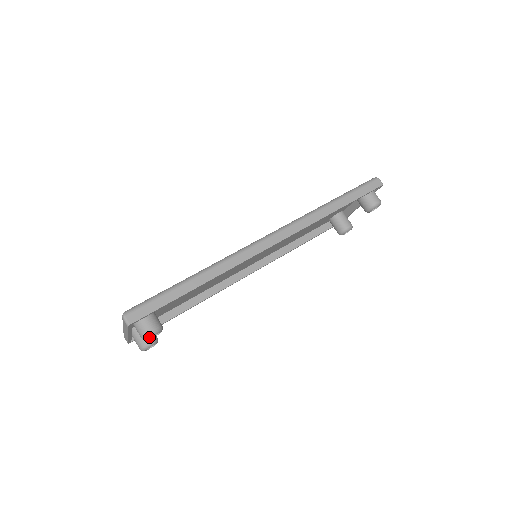
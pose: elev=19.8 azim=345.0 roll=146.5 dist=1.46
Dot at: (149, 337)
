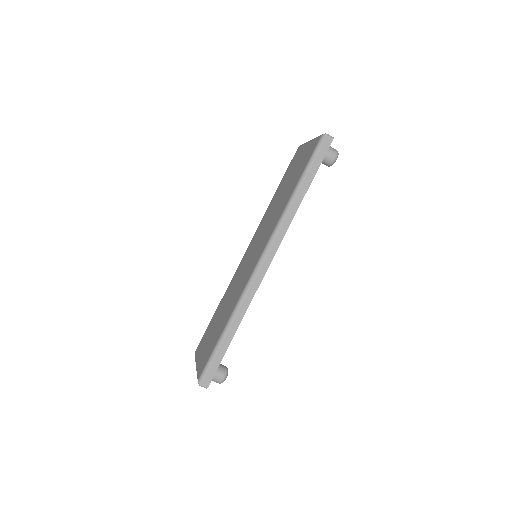
Dot at: occluded
